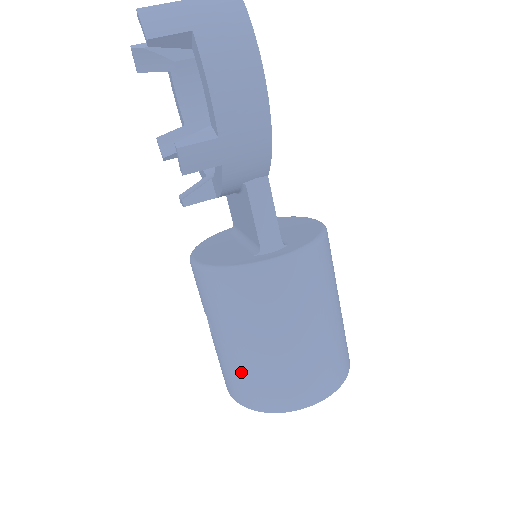
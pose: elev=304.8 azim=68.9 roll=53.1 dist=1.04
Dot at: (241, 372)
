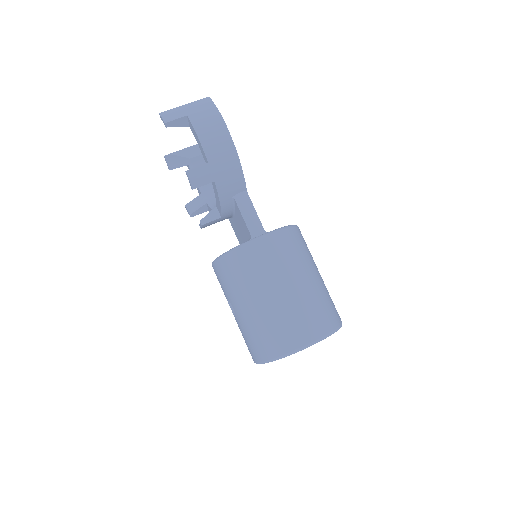
Dot at: (256, 329)
